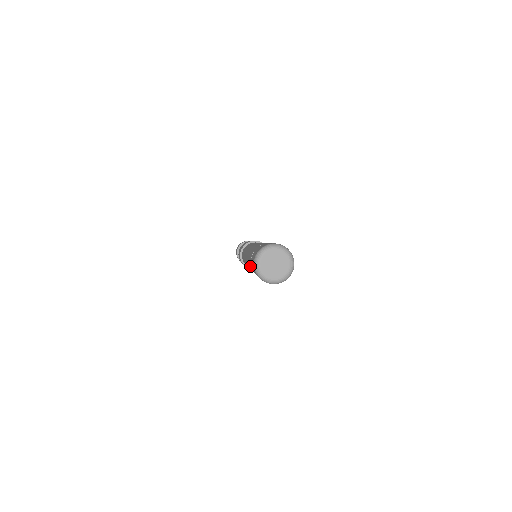
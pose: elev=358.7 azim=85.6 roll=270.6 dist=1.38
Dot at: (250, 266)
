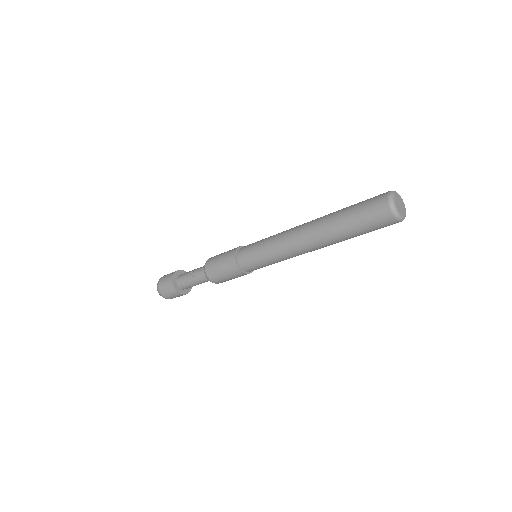
Dot at: (345, 224)
